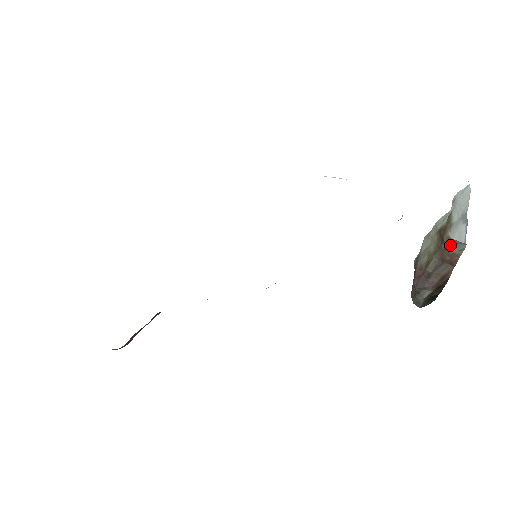
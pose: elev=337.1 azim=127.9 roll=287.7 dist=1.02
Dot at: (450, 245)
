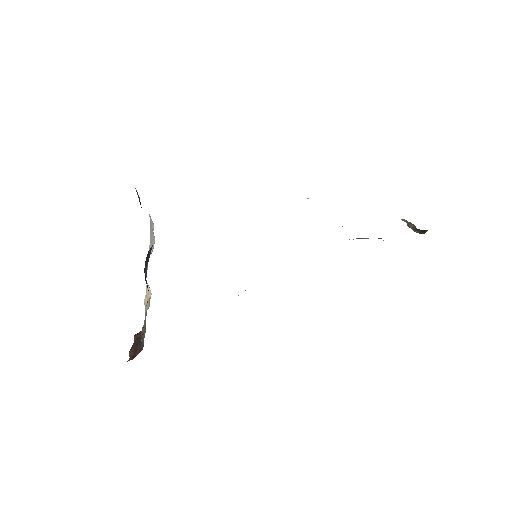
Dot at: (401, 219)
